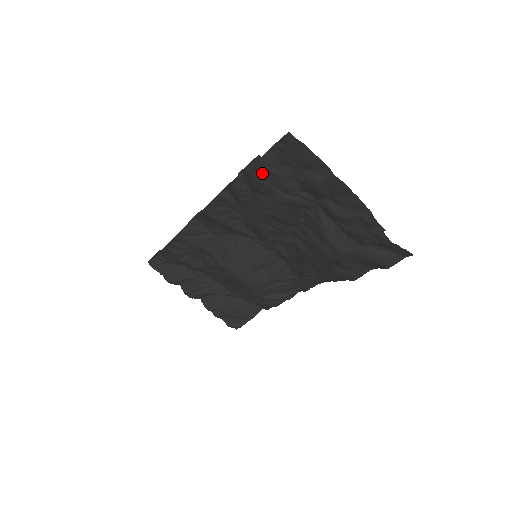
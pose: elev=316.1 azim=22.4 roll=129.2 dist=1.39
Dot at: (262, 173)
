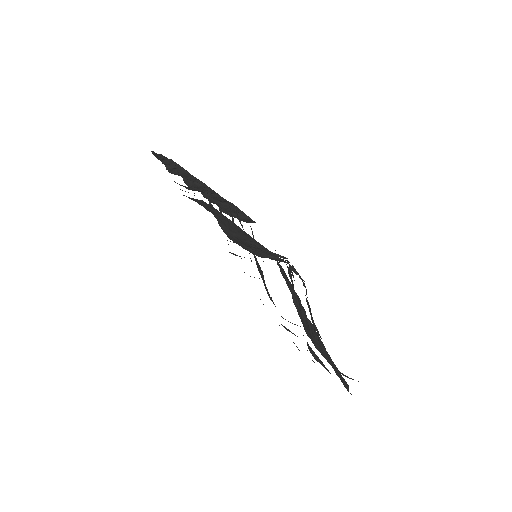
Dot at: occluded
